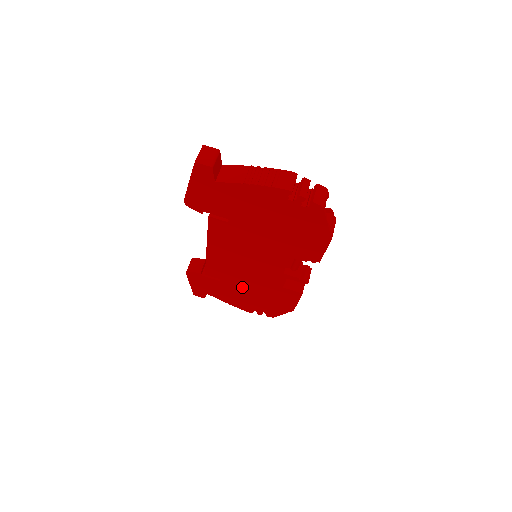
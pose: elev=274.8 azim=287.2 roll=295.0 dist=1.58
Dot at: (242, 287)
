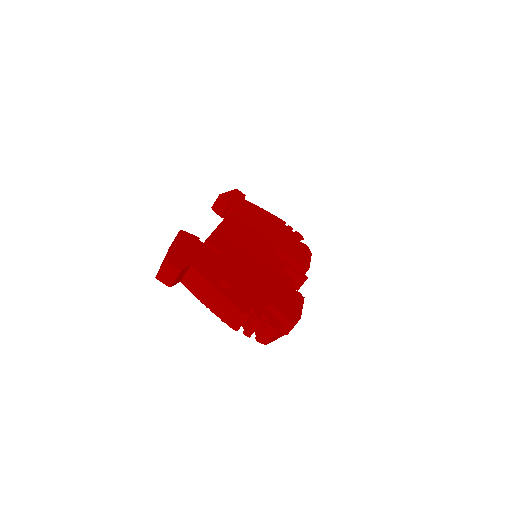
Dot at: occluded
